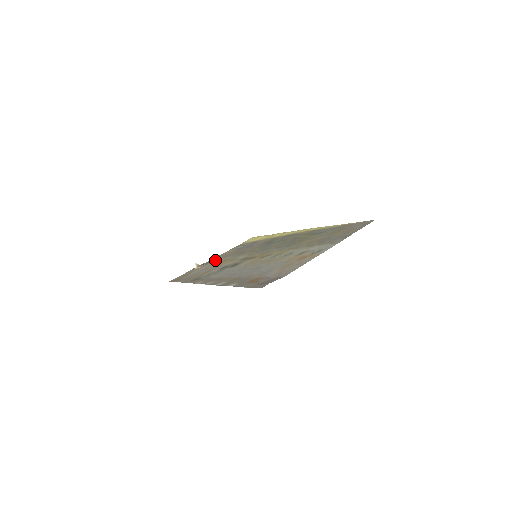
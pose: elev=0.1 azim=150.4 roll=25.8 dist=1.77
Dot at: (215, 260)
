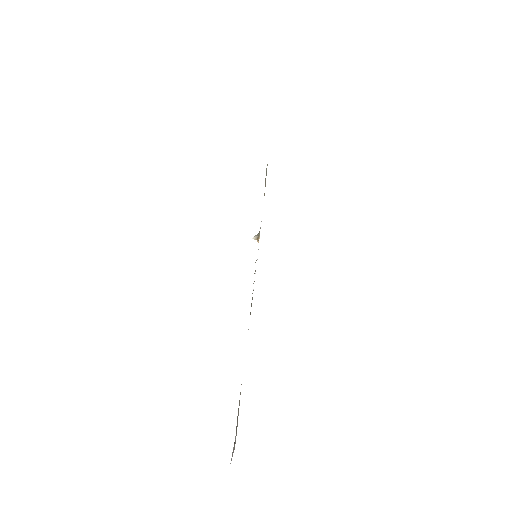
Dot at: occluded
